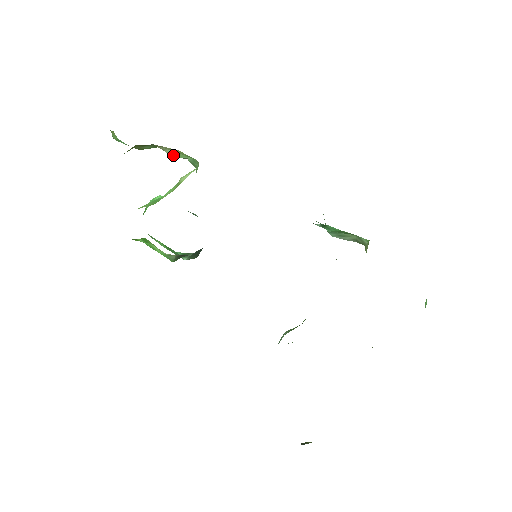
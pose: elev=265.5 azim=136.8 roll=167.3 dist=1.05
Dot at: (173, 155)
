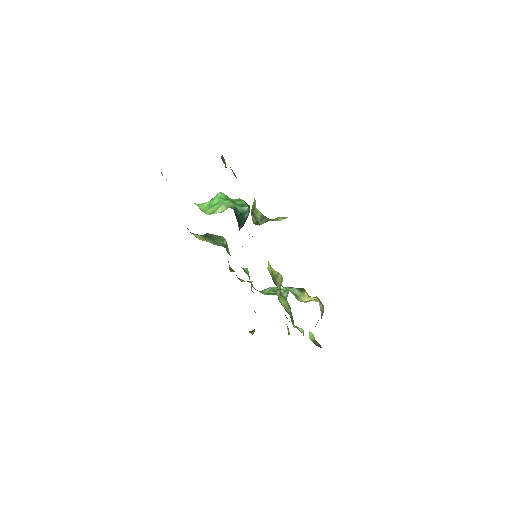
Dot at: occluded
